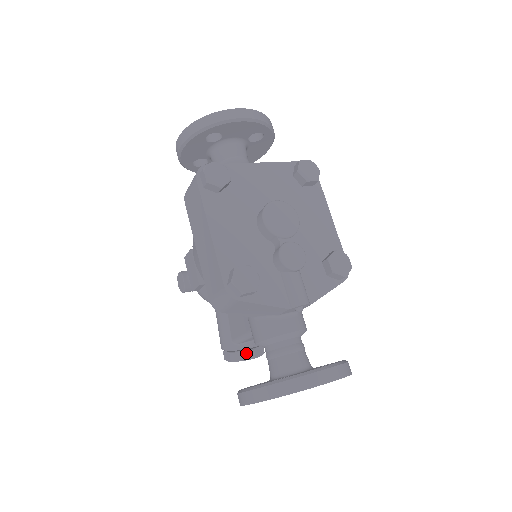
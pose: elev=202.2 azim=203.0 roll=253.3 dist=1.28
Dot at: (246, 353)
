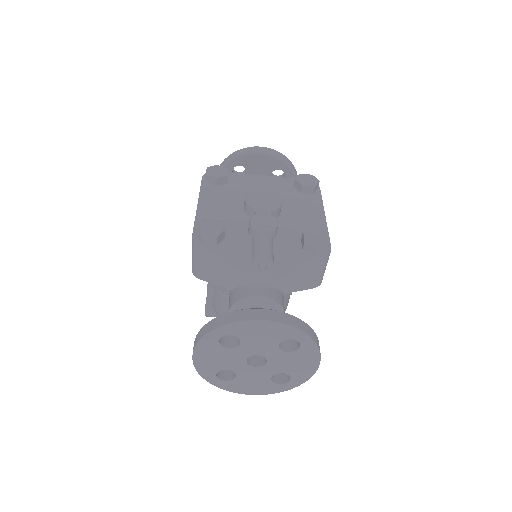
Dot at: occluded
